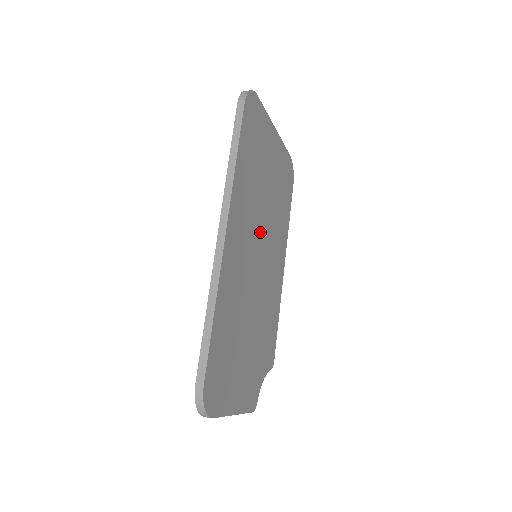
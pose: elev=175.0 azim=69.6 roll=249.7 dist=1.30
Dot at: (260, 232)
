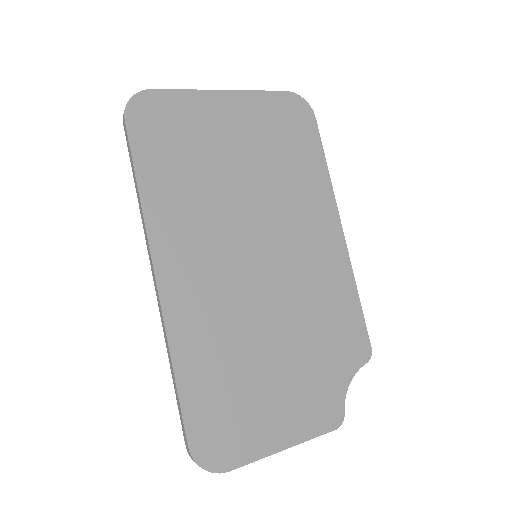
Dot at: (245, 228)
